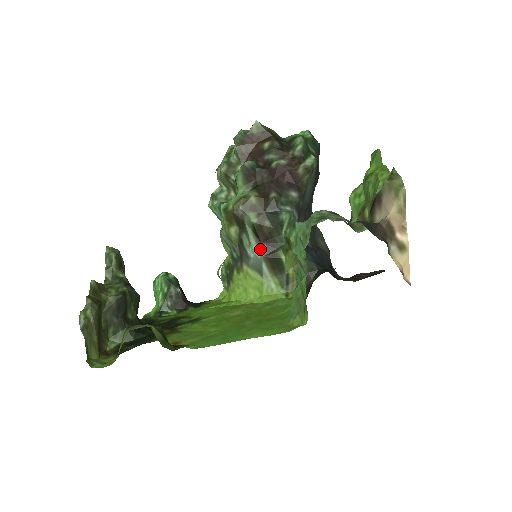
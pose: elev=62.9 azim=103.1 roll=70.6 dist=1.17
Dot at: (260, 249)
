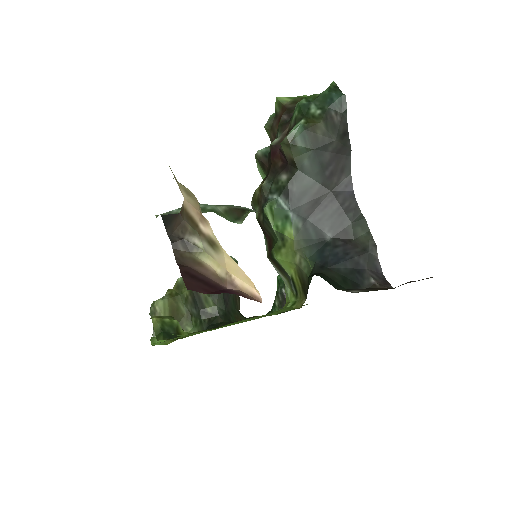
Dot at: (267, 248)
